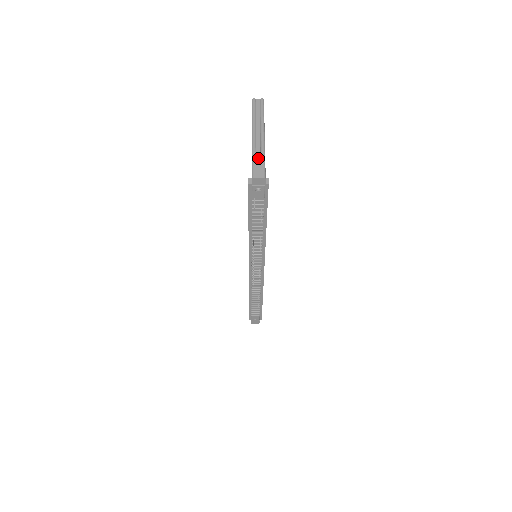
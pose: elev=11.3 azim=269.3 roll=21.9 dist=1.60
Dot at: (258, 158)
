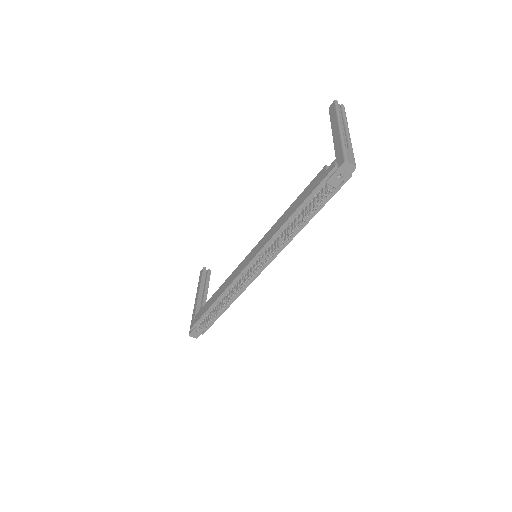
Dot at: (346, 148)
